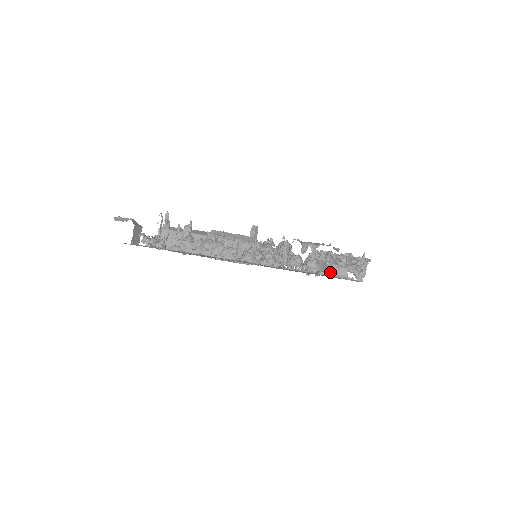
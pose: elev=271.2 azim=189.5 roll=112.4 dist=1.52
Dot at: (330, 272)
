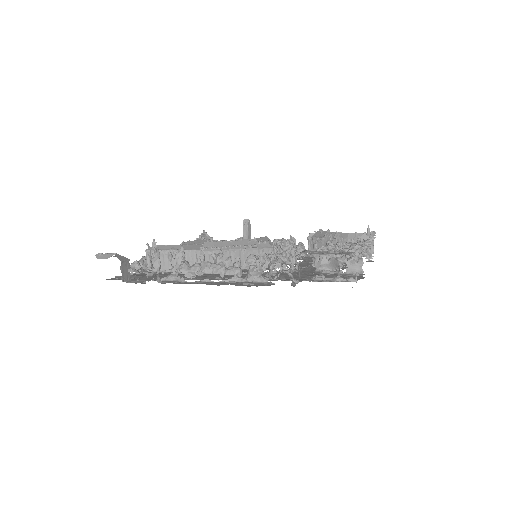
Dot at: occluded
